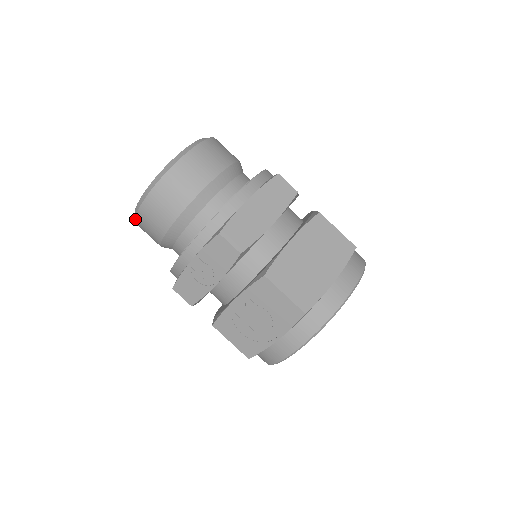
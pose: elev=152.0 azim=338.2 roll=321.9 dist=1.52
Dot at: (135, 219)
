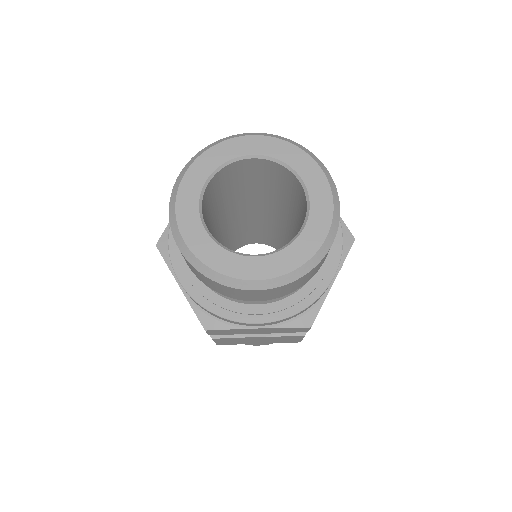
Dot at: (169, 209)
